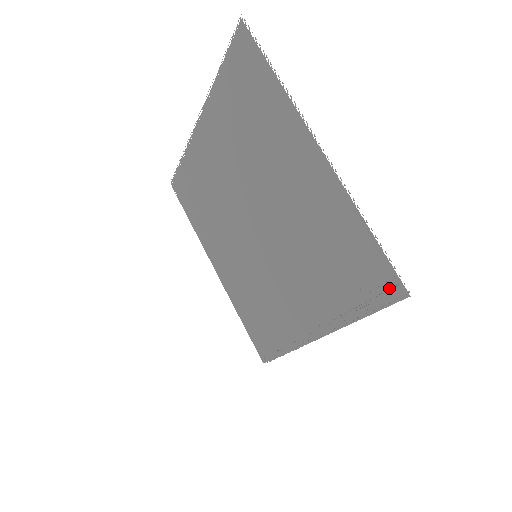
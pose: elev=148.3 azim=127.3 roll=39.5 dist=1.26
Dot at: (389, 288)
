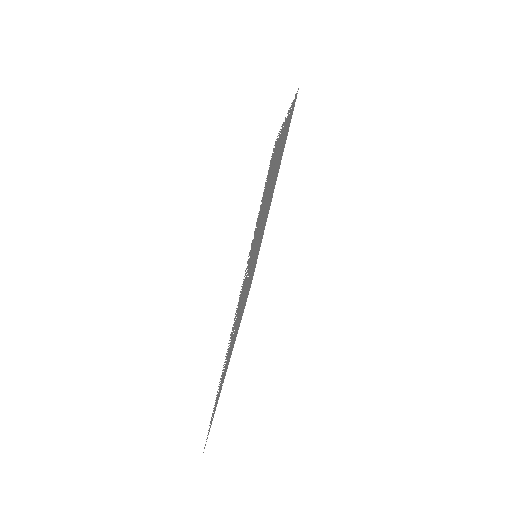
Dot at: occluded
